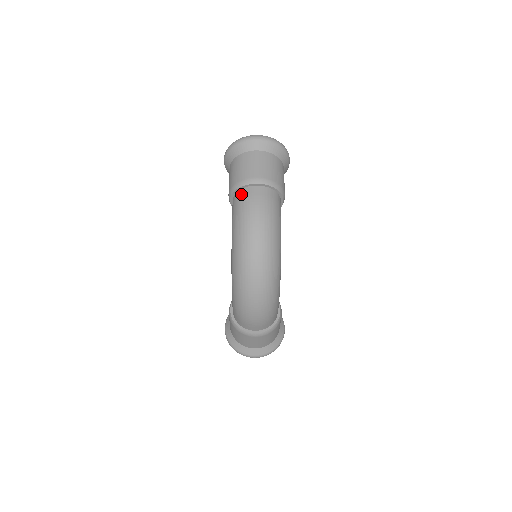
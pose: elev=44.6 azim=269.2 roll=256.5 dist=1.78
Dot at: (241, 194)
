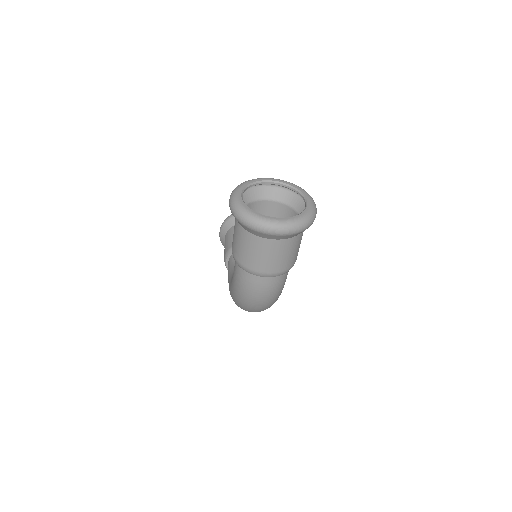
Dot at: (246, 275)
